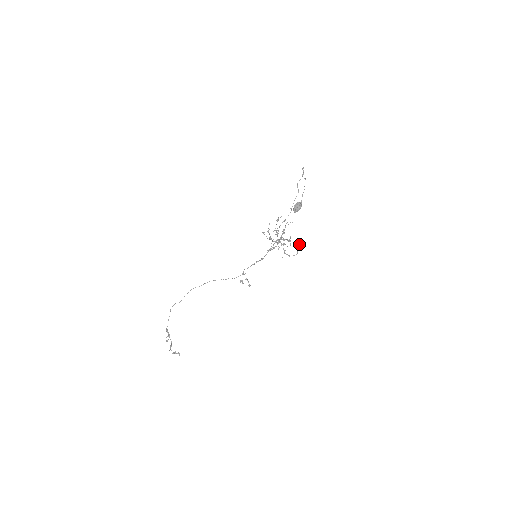
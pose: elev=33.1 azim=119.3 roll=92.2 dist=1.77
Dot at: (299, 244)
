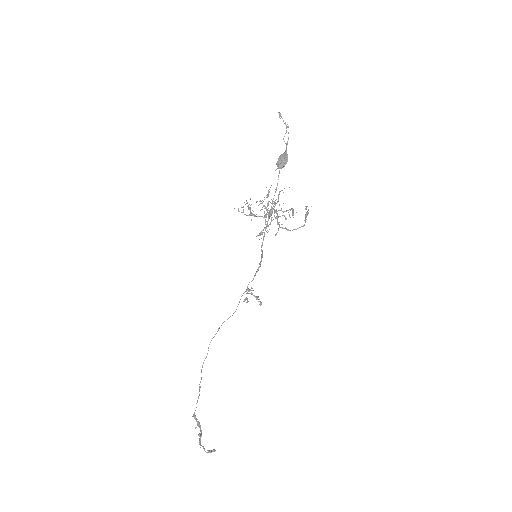
Dot at: (307, 212)
